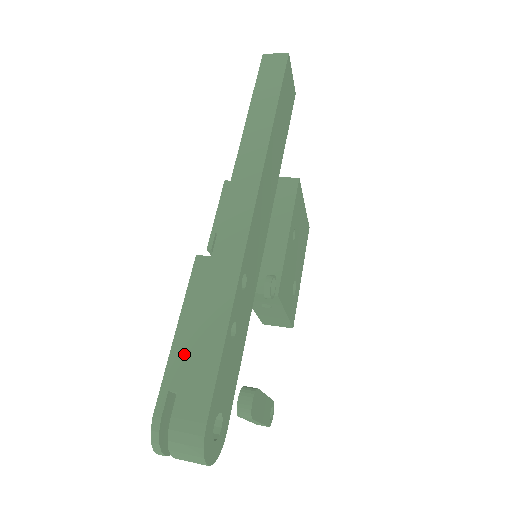
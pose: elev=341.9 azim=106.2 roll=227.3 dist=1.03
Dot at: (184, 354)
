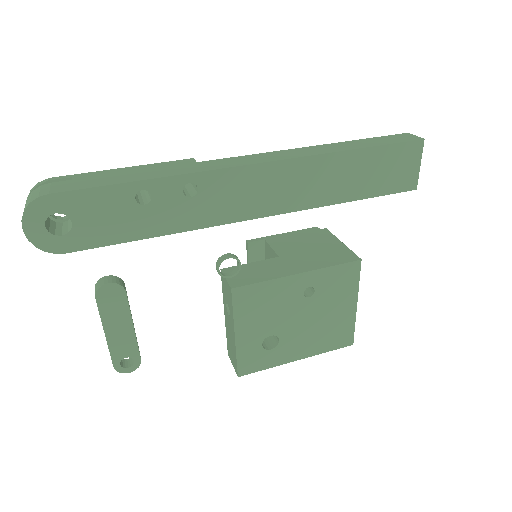
Dot at: (105, 174)
